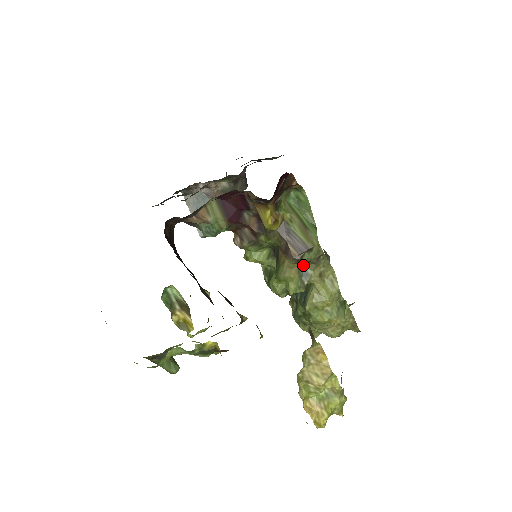
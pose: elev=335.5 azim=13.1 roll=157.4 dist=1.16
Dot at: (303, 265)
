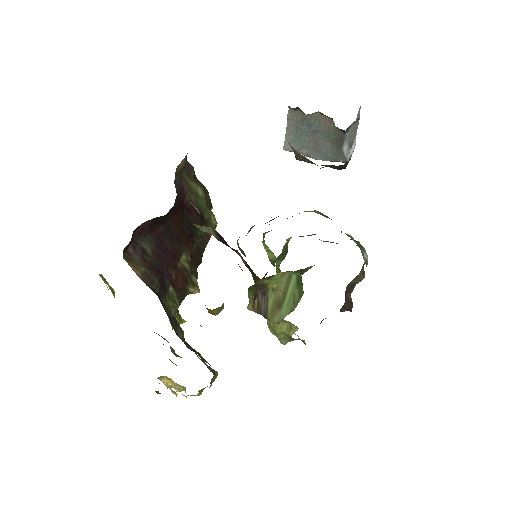
Dot at: occluded
